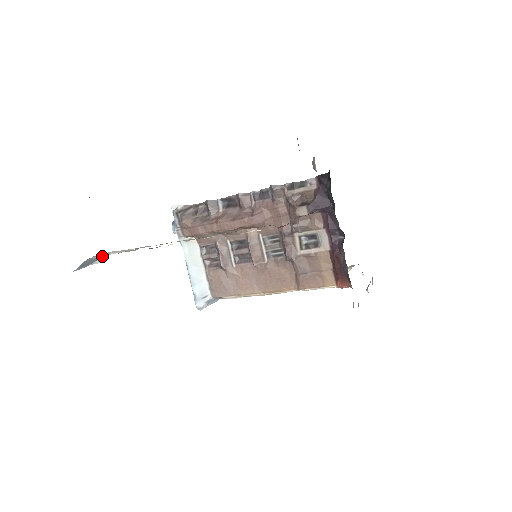
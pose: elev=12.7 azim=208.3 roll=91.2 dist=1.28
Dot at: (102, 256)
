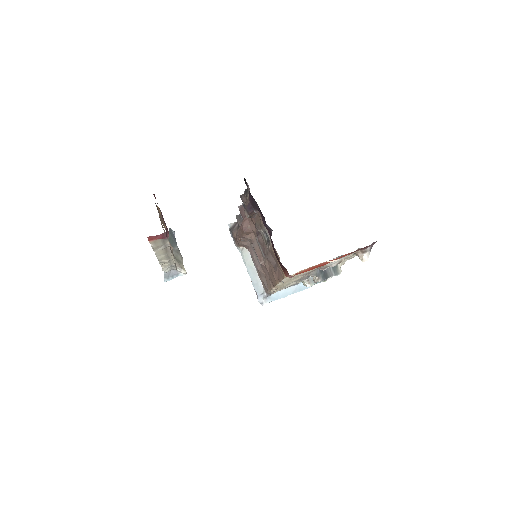
Dot at: (177, 270)
